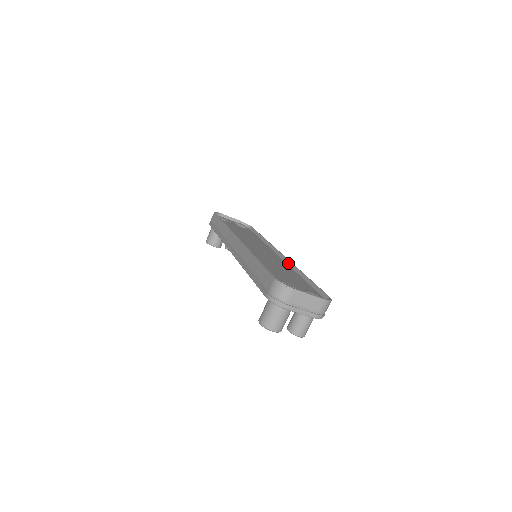
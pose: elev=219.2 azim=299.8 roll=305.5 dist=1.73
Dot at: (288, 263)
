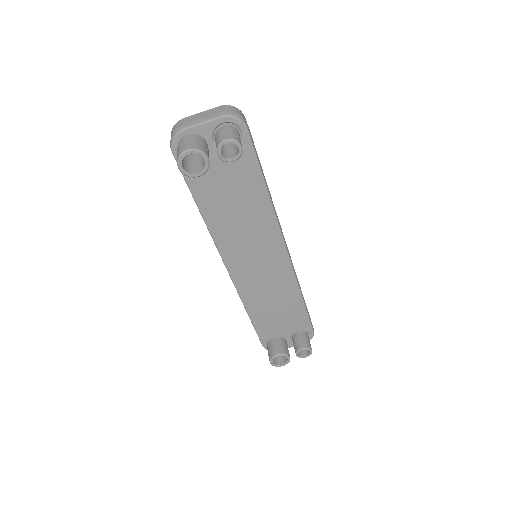
Dot at: occluded
